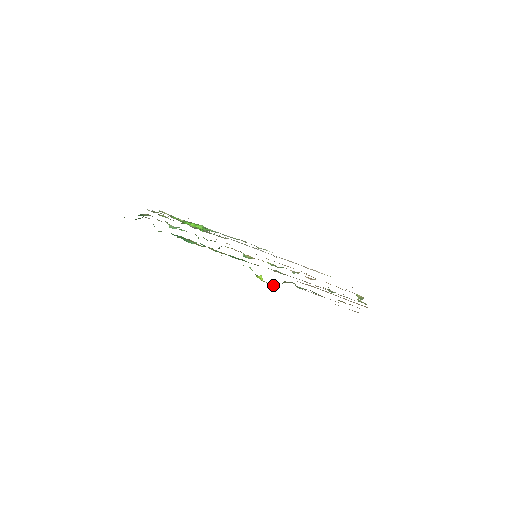
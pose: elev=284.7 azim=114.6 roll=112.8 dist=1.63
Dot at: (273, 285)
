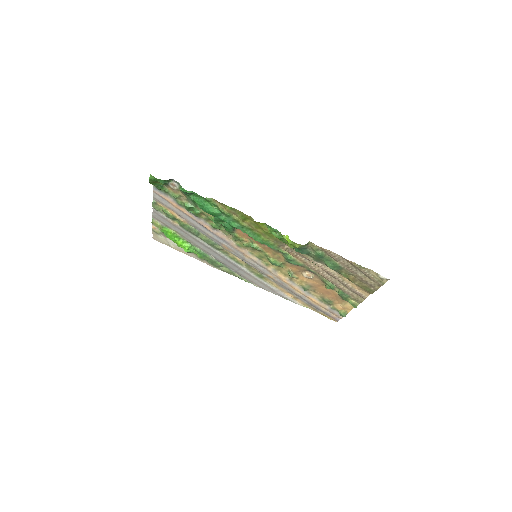
Dot at: (297, 247)
